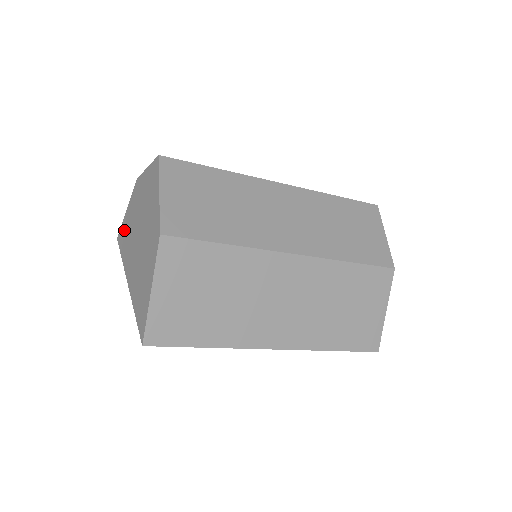
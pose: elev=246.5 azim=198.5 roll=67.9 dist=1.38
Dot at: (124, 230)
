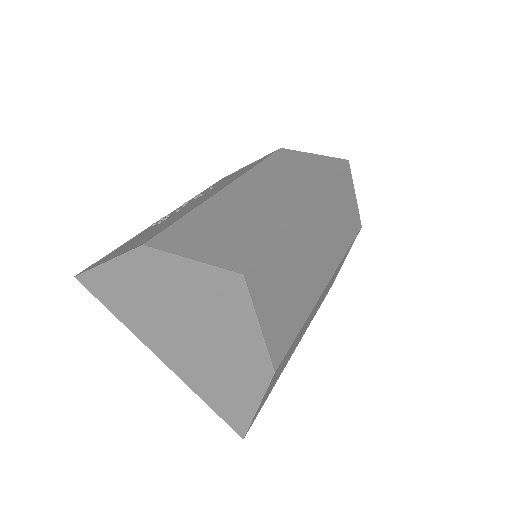
Dot at: (110, 286)
